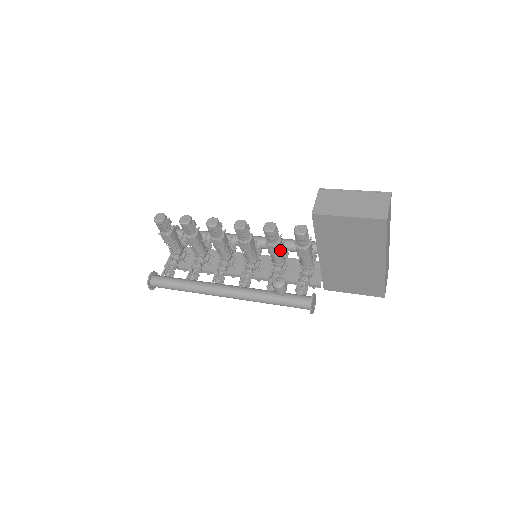
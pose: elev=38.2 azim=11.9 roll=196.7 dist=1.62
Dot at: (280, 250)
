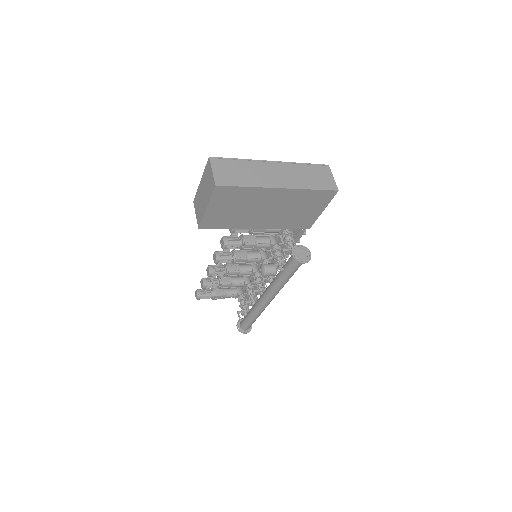
Dot at: (252, 242)
